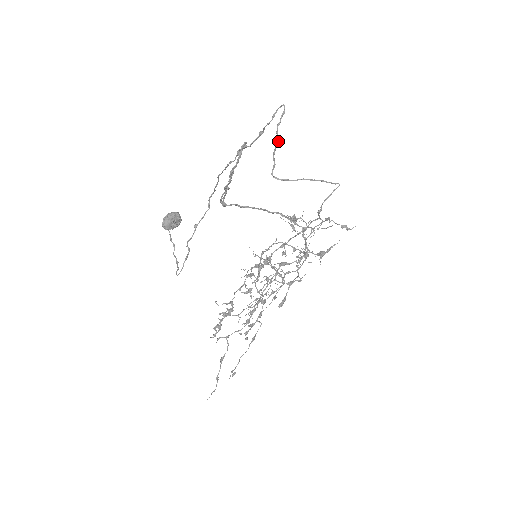
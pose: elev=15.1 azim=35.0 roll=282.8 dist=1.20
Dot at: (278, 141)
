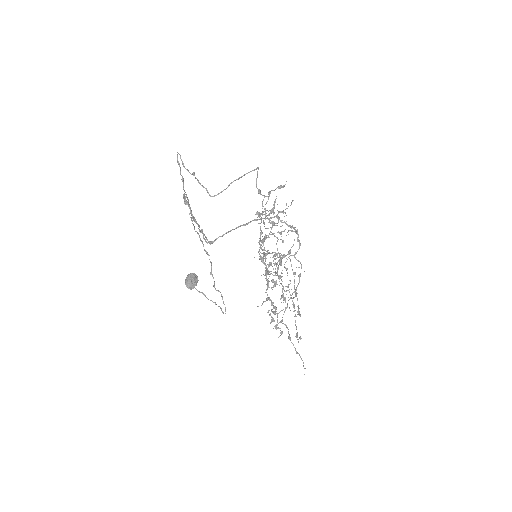
Dot at: (193, 174)
